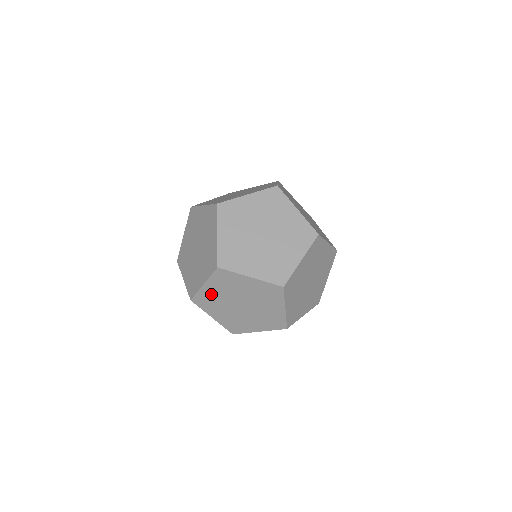
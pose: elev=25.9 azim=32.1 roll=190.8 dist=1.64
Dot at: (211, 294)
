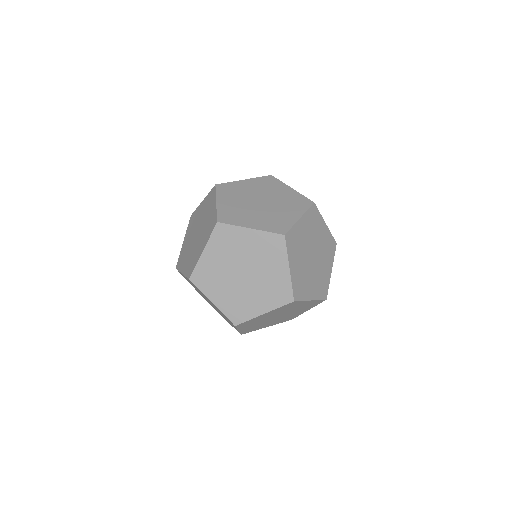
Dot at: (206, 297)
